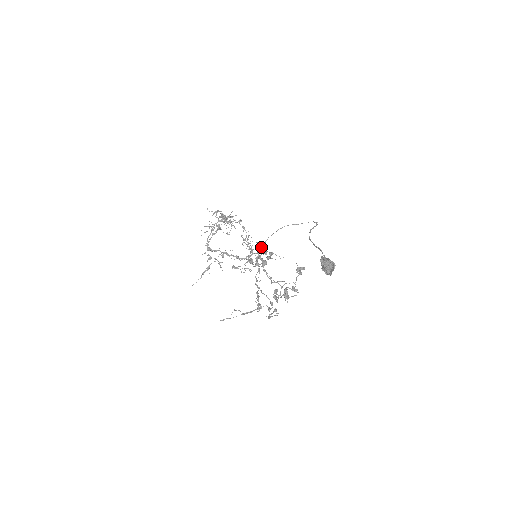
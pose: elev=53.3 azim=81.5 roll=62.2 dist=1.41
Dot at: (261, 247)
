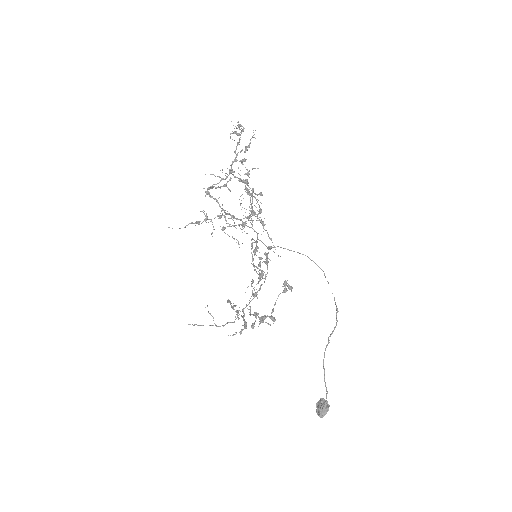
Dot at: (263, 223)
